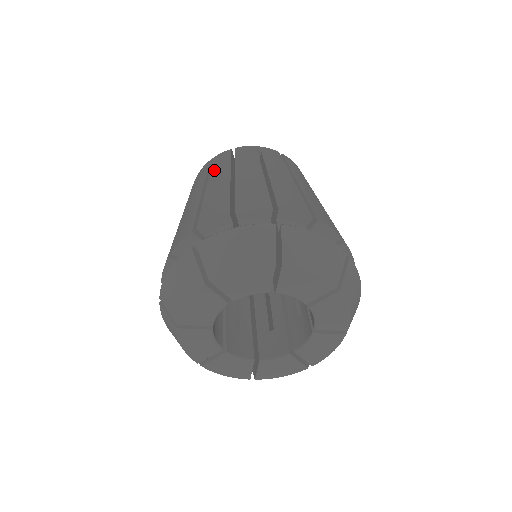
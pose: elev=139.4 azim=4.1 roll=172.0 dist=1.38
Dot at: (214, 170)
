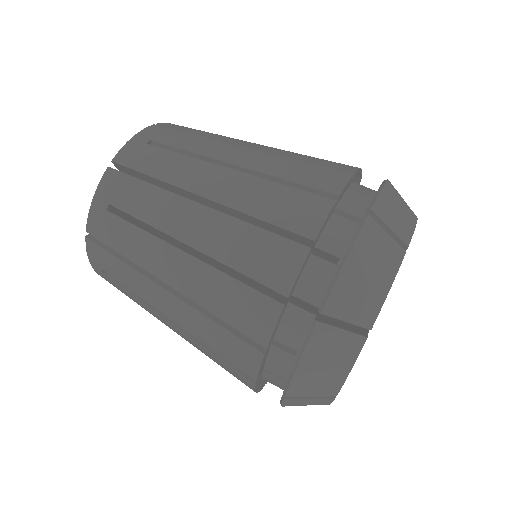
Dot at: (144, 212)
